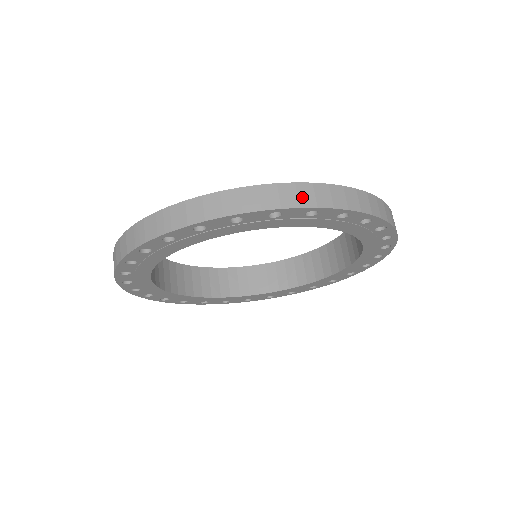
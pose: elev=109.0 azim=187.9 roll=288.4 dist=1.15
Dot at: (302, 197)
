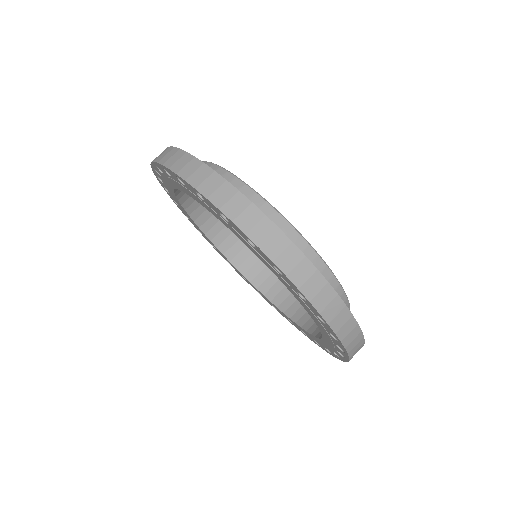
Dot at: (195, 175)
